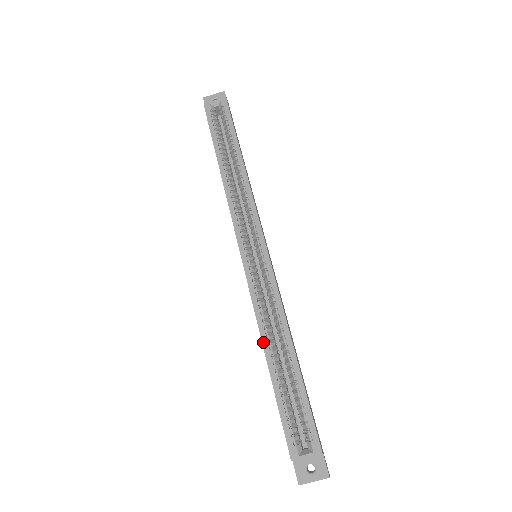
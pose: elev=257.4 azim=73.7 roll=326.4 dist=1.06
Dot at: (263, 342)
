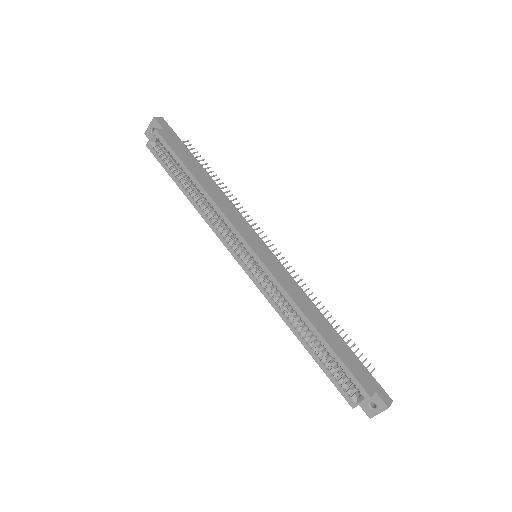
Dot at: (292, 330)
